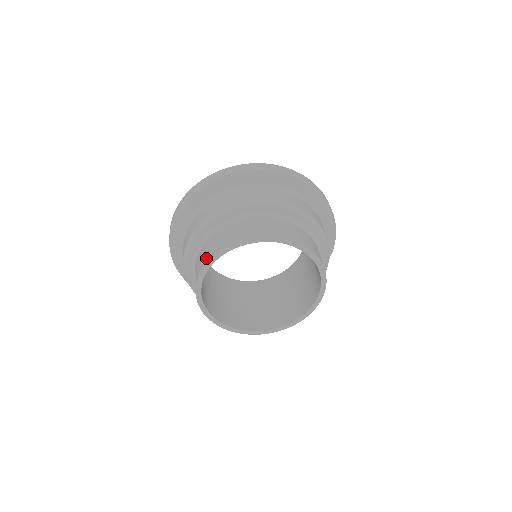
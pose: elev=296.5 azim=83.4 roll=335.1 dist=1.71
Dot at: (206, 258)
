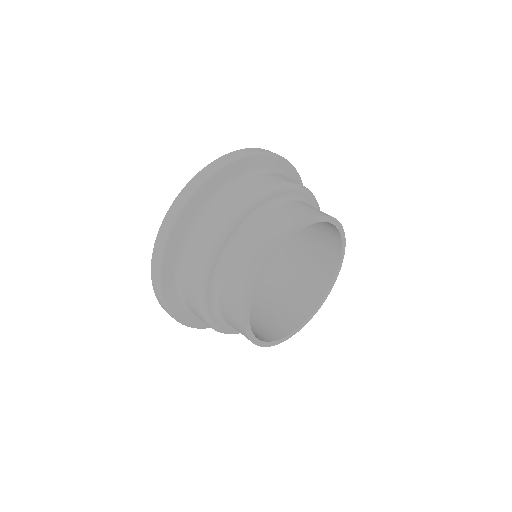
Dot at: (240, 330)
